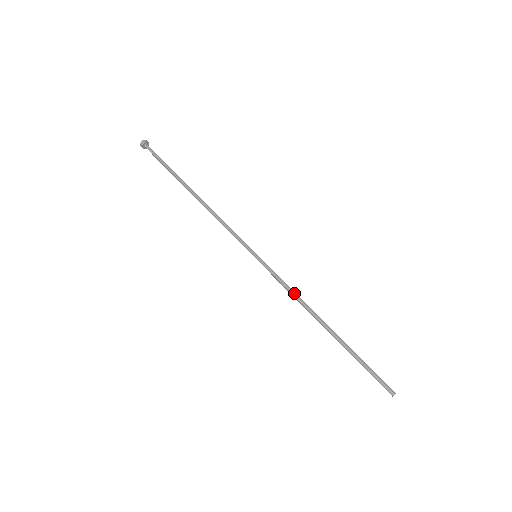
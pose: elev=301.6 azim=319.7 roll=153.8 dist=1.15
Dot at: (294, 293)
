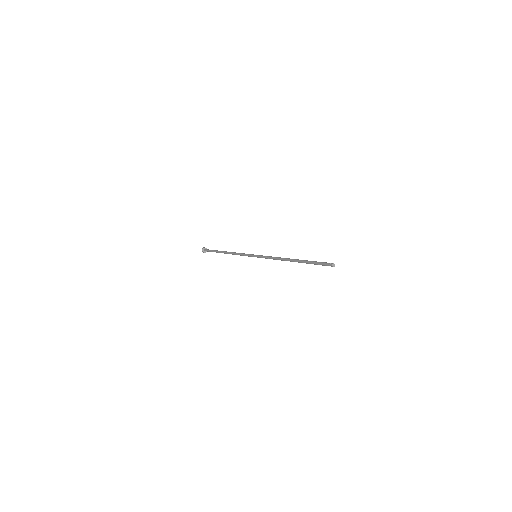
Dot at: (275, 257)
